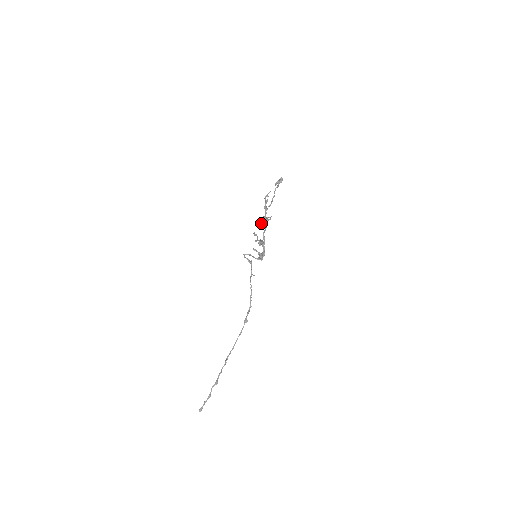
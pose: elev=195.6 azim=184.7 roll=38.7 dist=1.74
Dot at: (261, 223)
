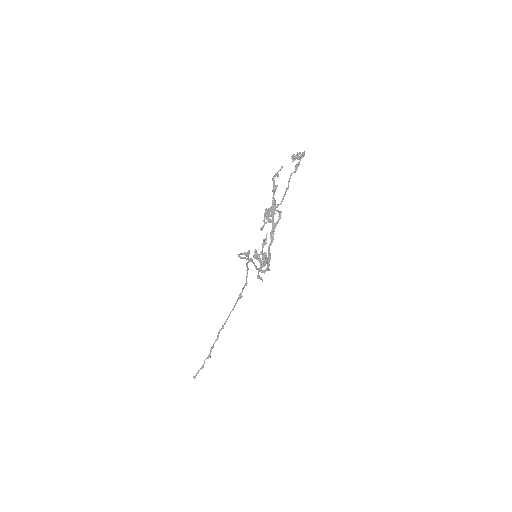
Dot at: (265, 223)
